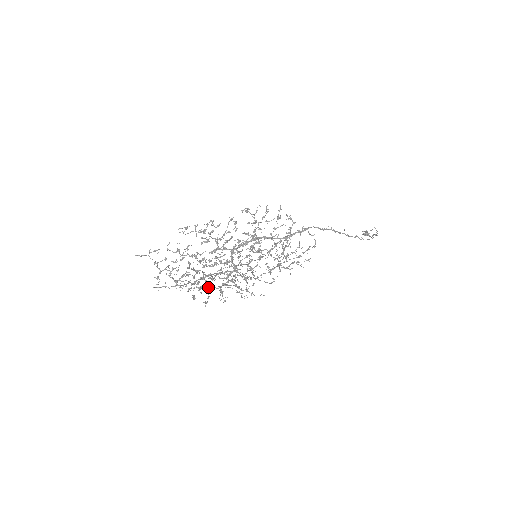
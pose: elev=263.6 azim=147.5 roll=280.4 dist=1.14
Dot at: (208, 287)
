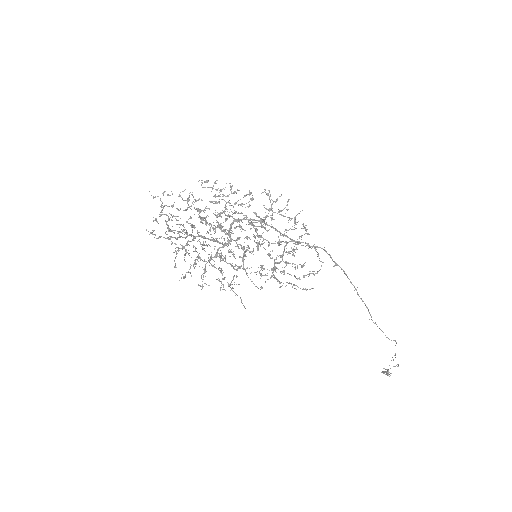
Dot at: (195, 260)
